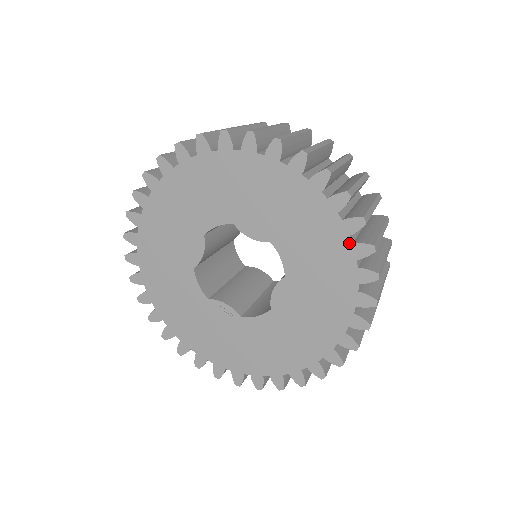
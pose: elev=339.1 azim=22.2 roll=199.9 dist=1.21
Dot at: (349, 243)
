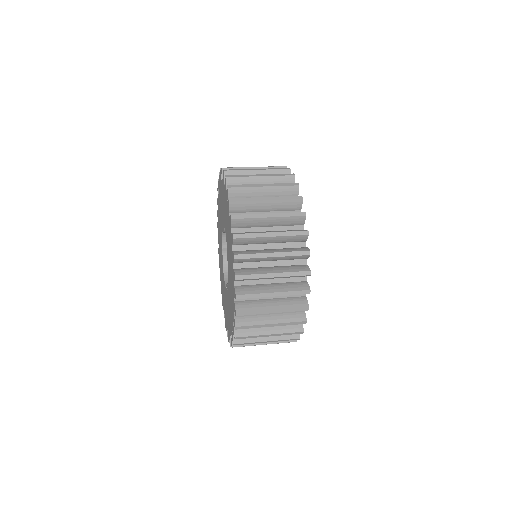
Dot at: (226, 194)
